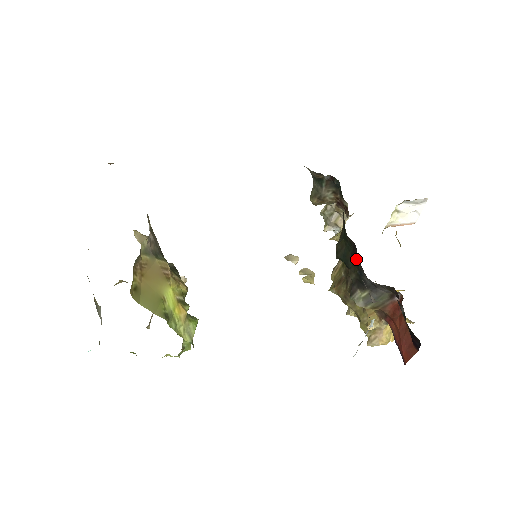
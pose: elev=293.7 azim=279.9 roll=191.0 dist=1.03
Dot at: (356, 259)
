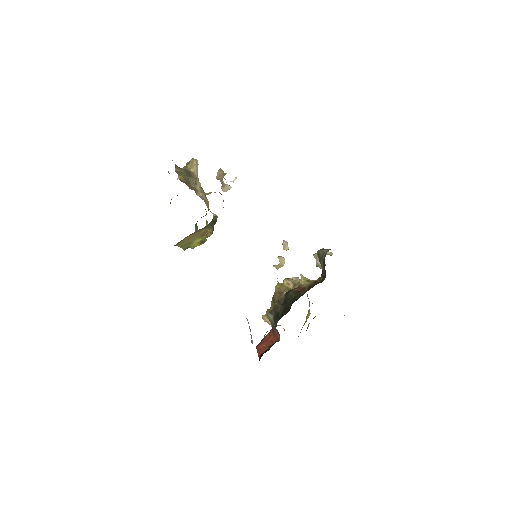
Dot at: (284, 313)
